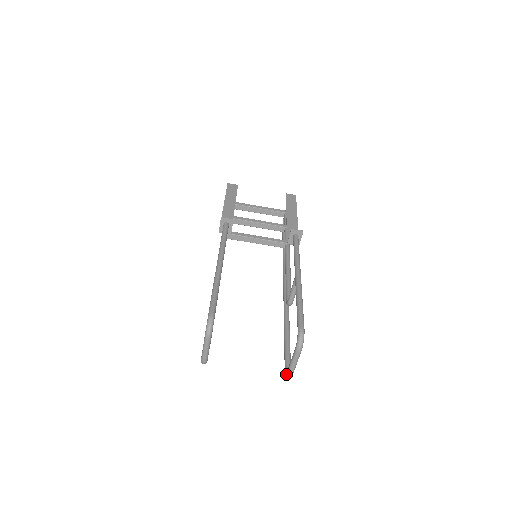
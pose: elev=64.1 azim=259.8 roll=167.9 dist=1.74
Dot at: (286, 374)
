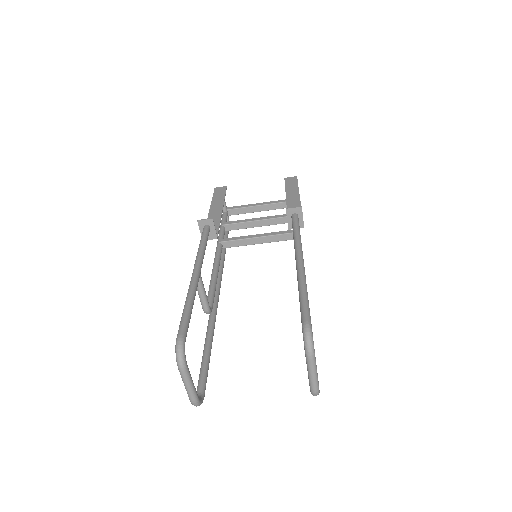
Dot at: occluded
